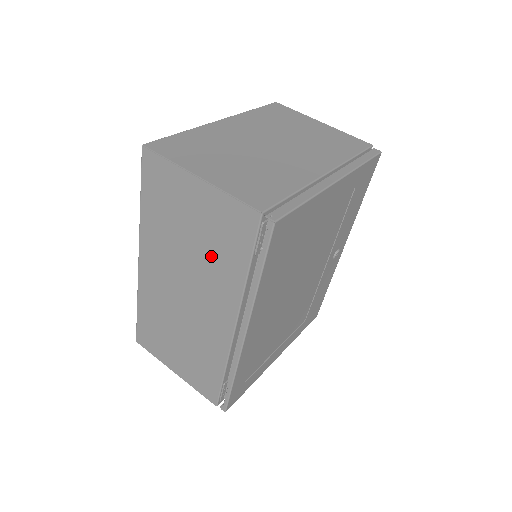
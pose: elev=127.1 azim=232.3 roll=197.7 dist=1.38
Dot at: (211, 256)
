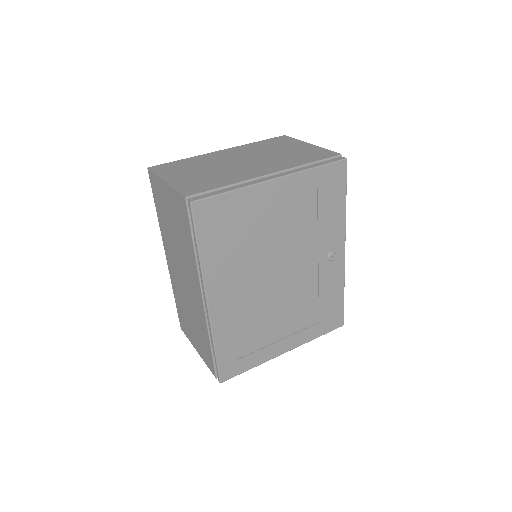
Dot at: (182, 240)
